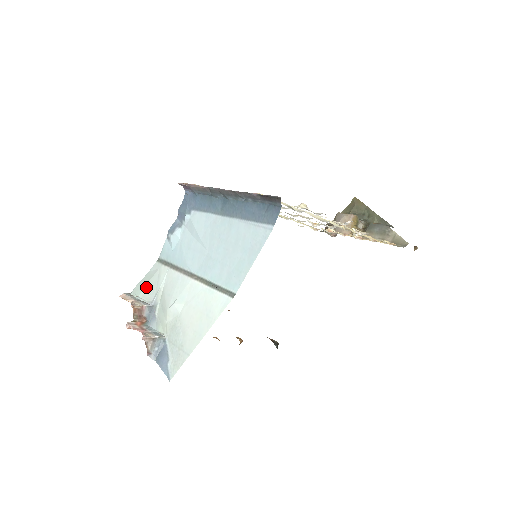
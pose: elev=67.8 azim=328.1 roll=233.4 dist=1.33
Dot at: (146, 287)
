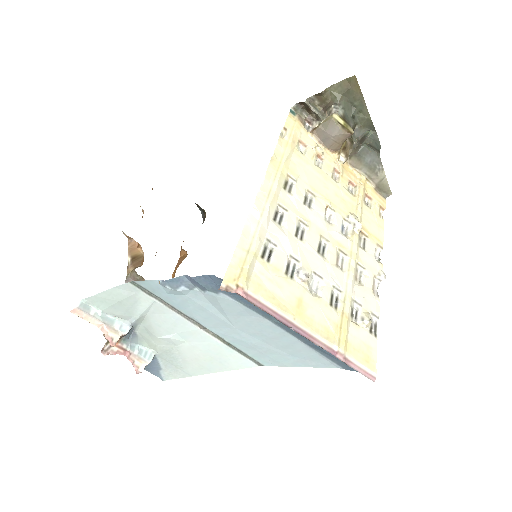
Dot at: (115, 306)
